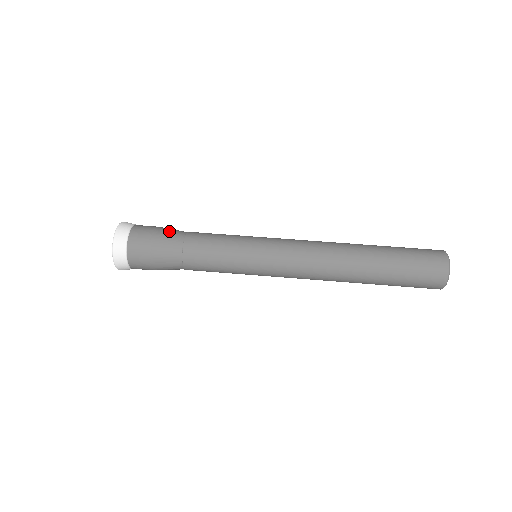
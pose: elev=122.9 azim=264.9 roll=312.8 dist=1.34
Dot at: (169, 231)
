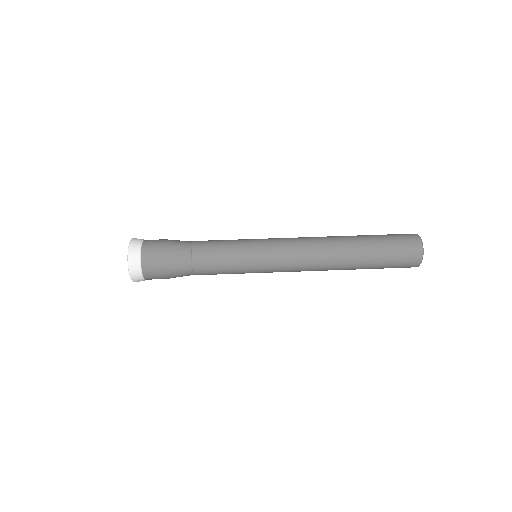
Dot at: (178, 240)
